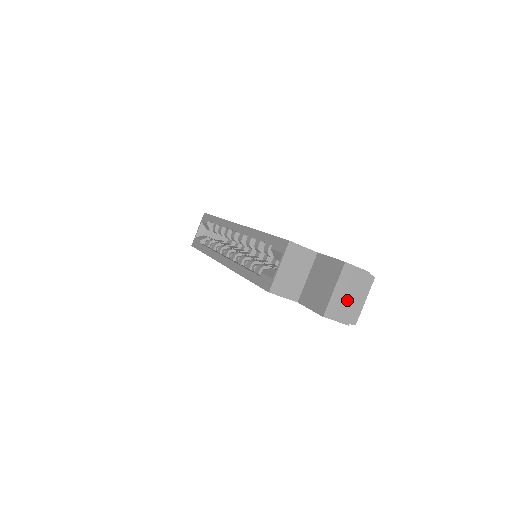
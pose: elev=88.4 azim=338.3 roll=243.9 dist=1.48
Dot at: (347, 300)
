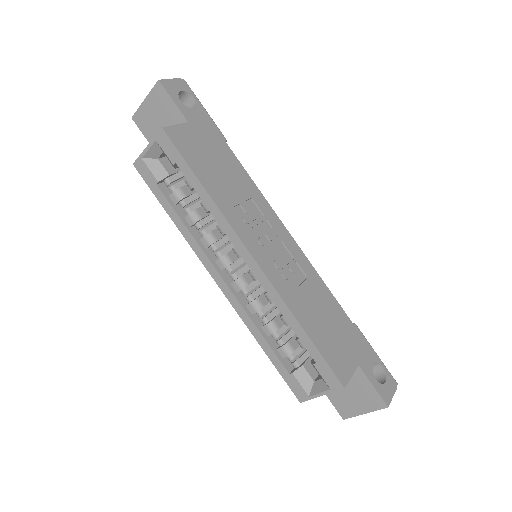
Dot at: occluded
